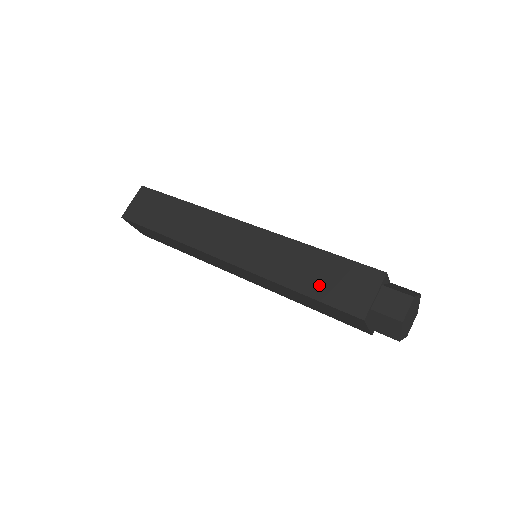
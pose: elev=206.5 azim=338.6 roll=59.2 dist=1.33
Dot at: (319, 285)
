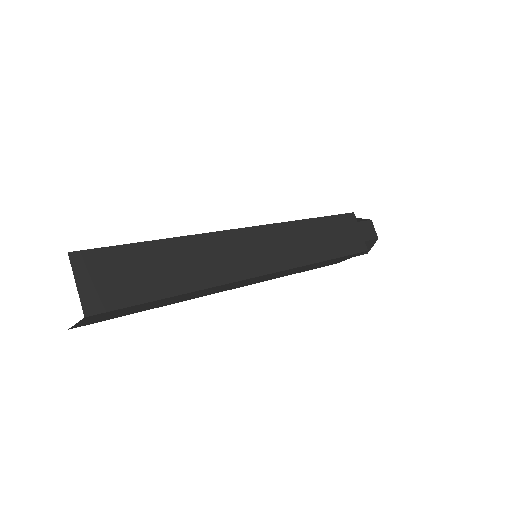
Dot at: (335, 245)
